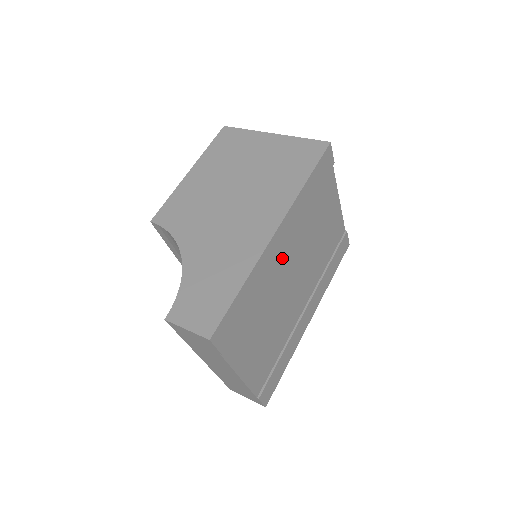
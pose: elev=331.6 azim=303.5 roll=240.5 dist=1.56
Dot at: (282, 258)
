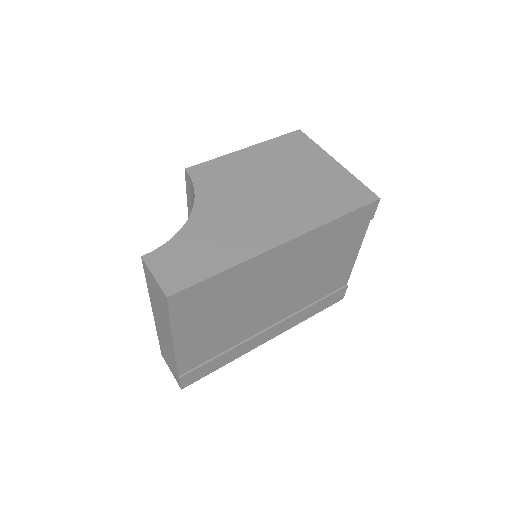
Dot at: (275, 270)
